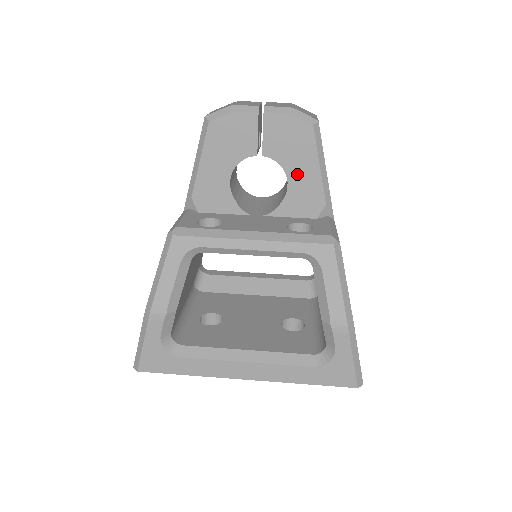
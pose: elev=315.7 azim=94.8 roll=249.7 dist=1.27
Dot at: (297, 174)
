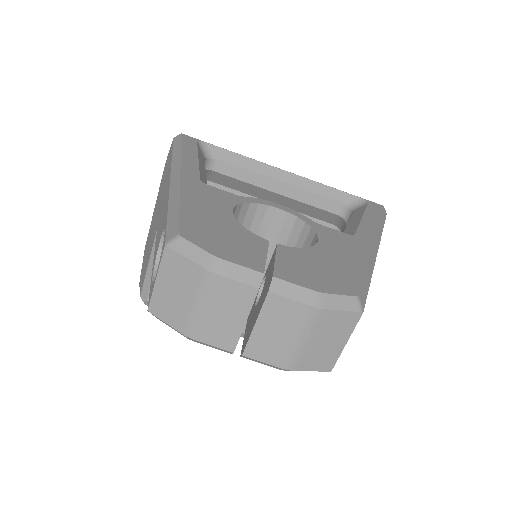
Dot at: occluded
